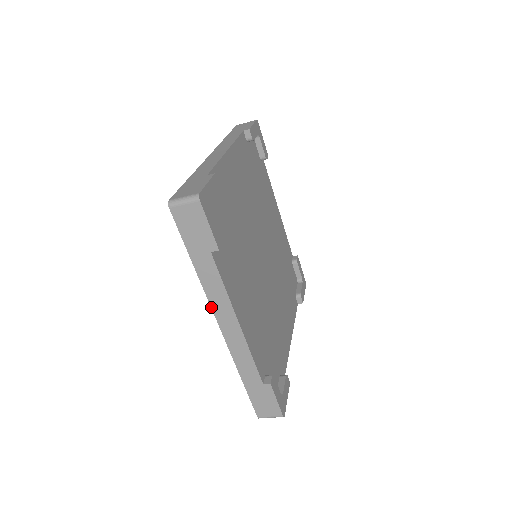
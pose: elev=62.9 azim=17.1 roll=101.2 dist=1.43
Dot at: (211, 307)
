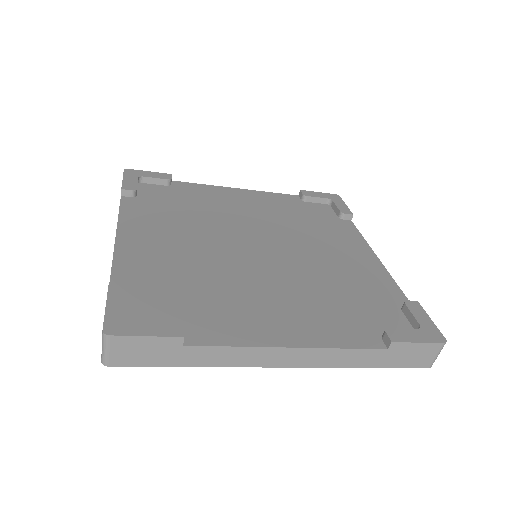
Dot at: occluded
